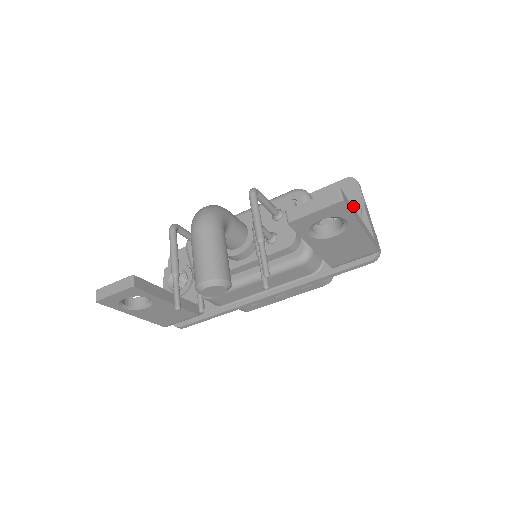
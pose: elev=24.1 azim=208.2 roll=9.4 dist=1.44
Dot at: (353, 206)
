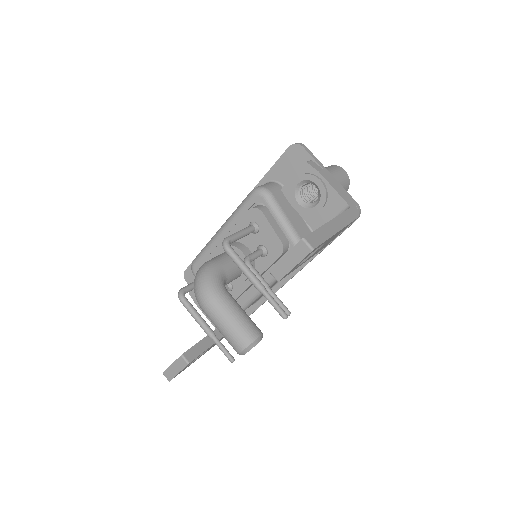
Dot at: (313, 182)
